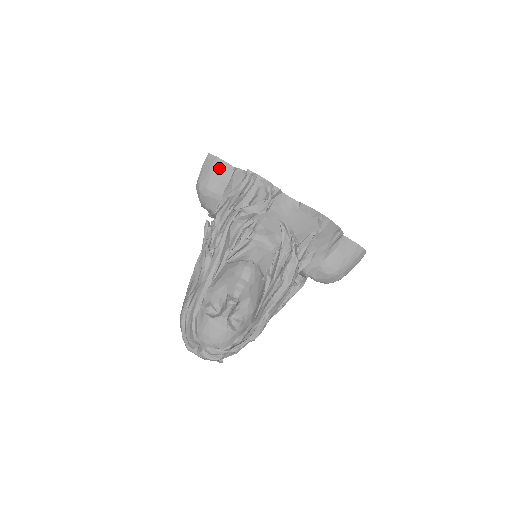
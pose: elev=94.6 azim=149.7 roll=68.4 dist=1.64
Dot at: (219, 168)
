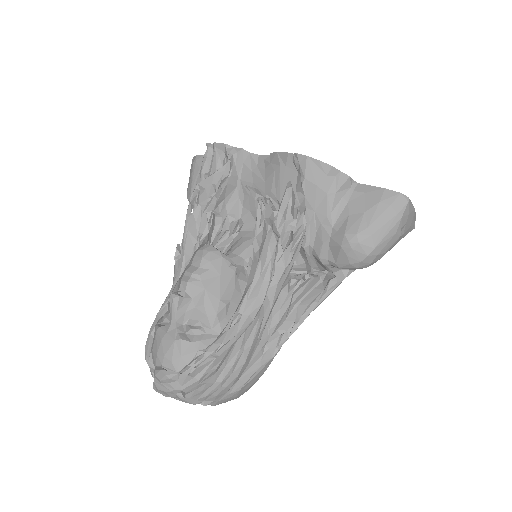
Dot at: (198, 165)
